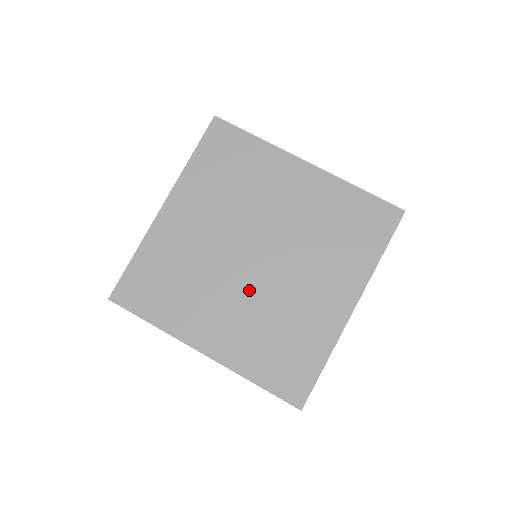
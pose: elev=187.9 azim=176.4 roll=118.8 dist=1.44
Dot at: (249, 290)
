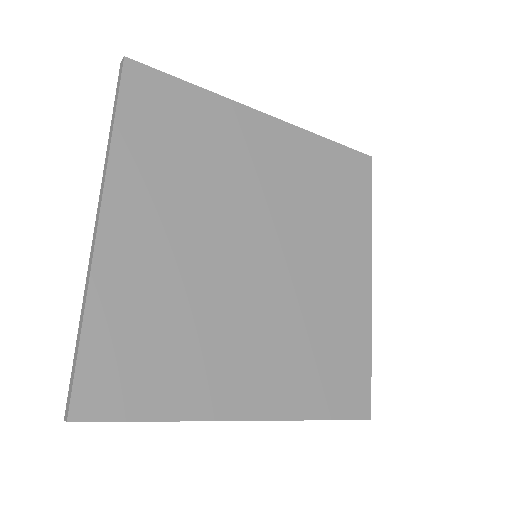
Dot at: (269, 304)
